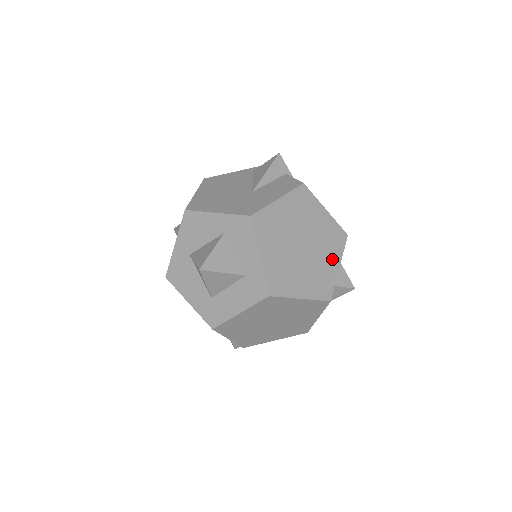
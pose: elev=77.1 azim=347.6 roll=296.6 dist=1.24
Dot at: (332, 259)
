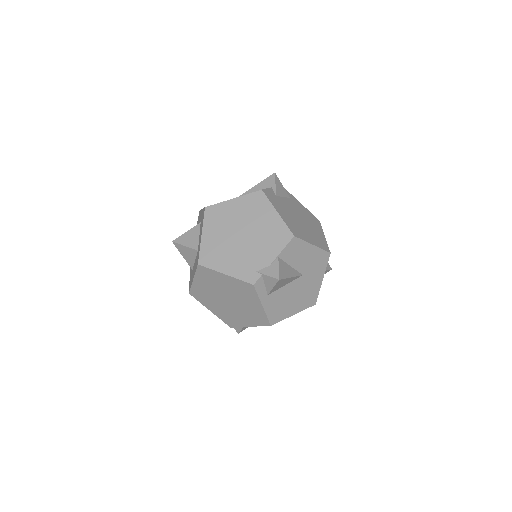
Dot at: (268, 252)
